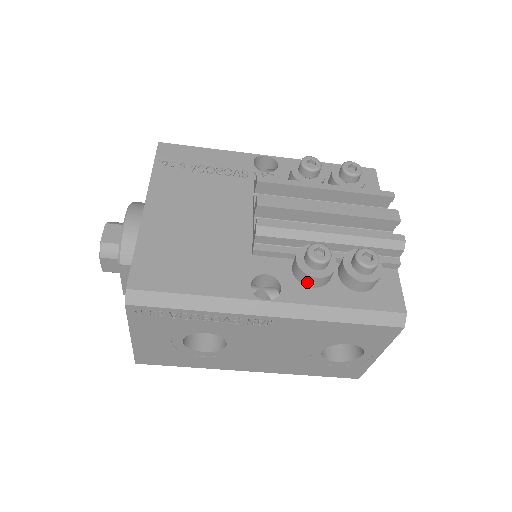
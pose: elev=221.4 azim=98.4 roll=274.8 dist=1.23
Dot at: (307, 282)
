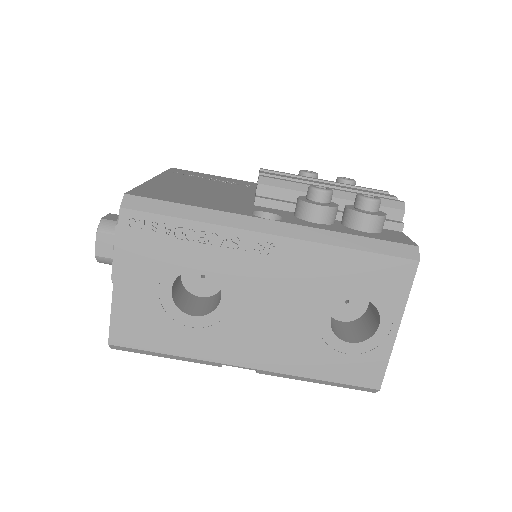
Dot at: (310, 215)
